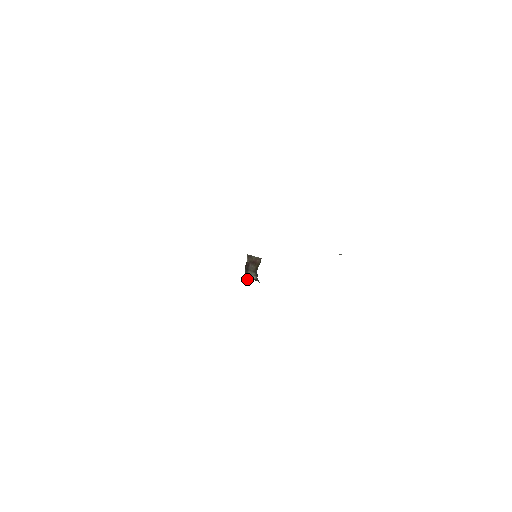
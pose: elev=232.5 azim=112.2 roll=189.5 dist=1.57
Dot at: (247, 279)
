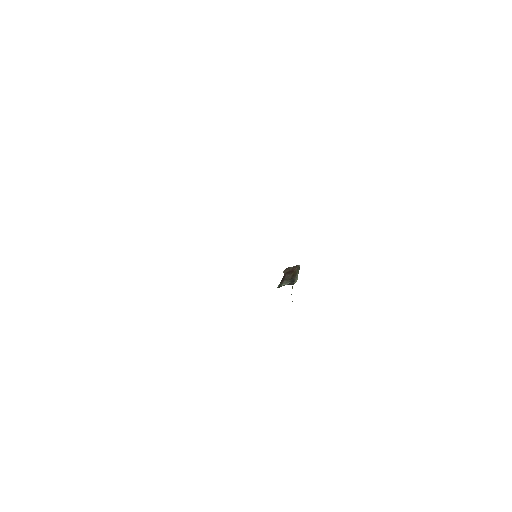
Dot at: (278, 287)
